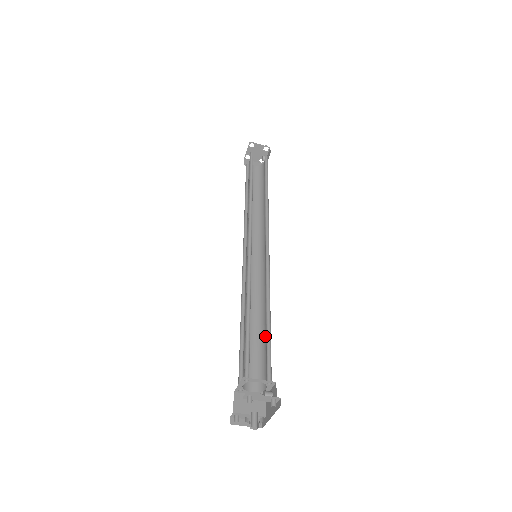
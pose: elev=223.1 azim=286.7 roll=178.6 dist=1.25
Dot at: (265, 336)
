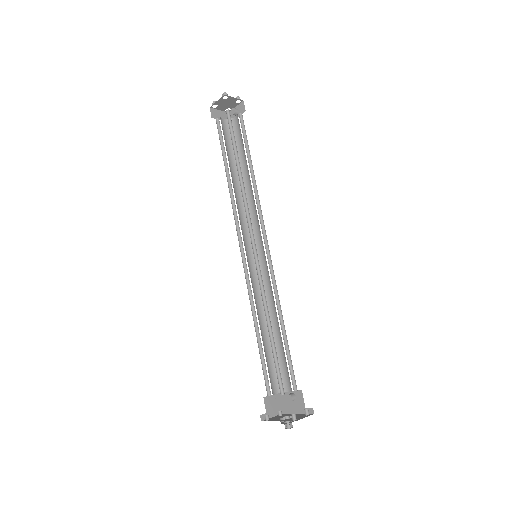
Dot at: (279, 342)
